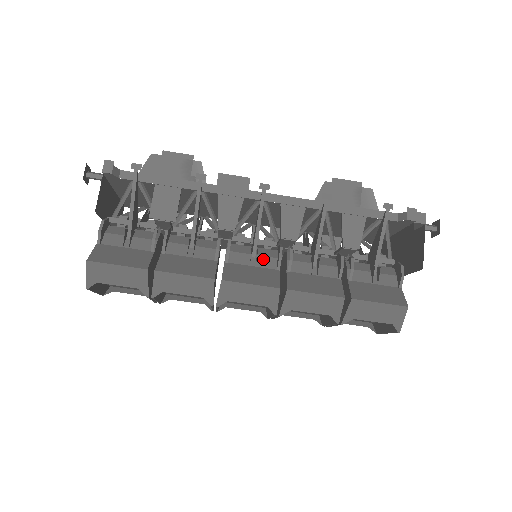
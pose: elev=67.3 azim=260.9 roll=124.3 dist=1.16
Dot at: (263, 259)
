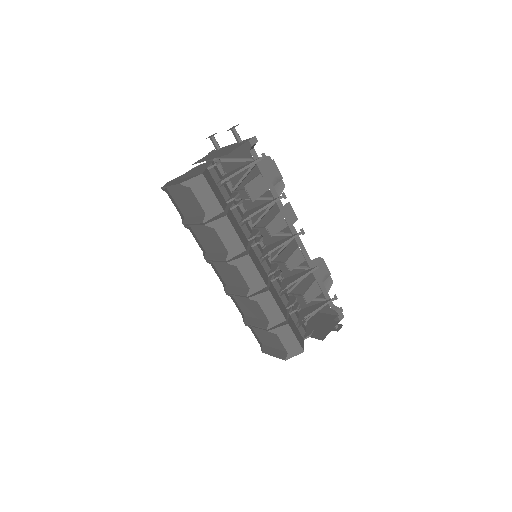
Dot at: (265, 263)
